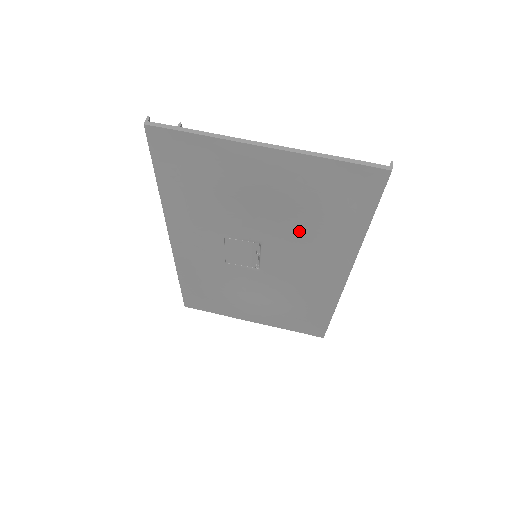
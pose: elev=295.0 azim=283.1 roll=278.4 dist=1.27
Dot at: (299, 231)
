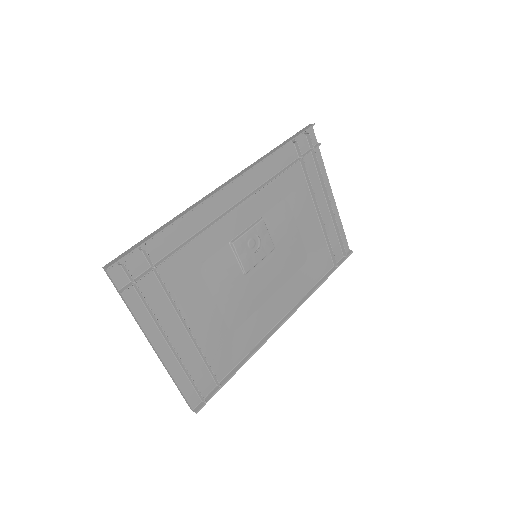
Dot at: (233, 314)
